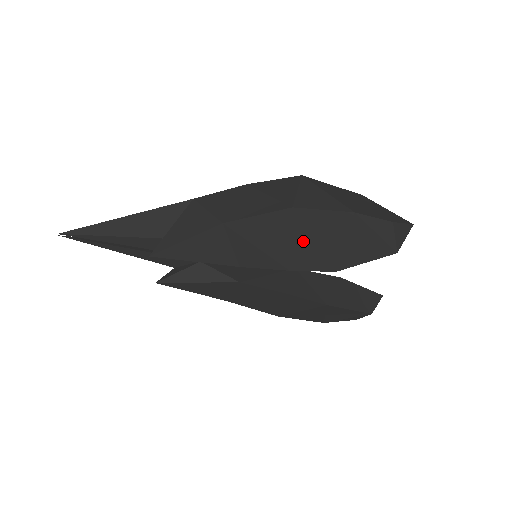
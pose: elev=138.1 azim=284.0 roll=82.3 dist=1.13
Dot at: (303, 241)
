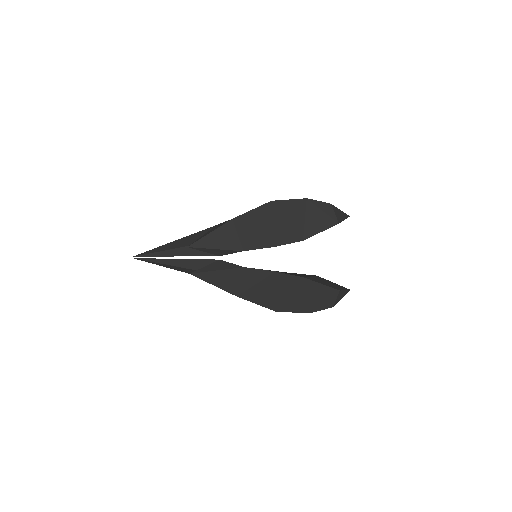
Dot at: (280, 222)
